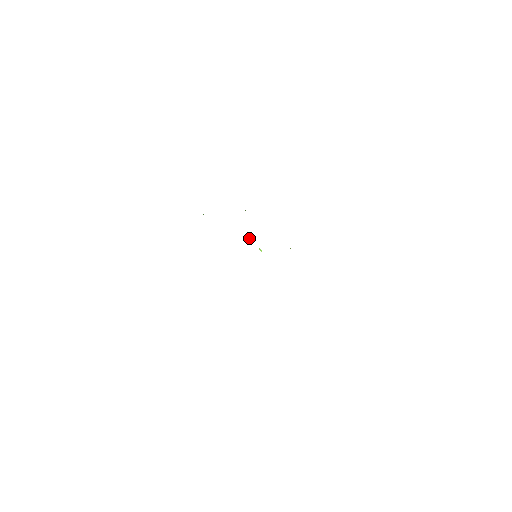
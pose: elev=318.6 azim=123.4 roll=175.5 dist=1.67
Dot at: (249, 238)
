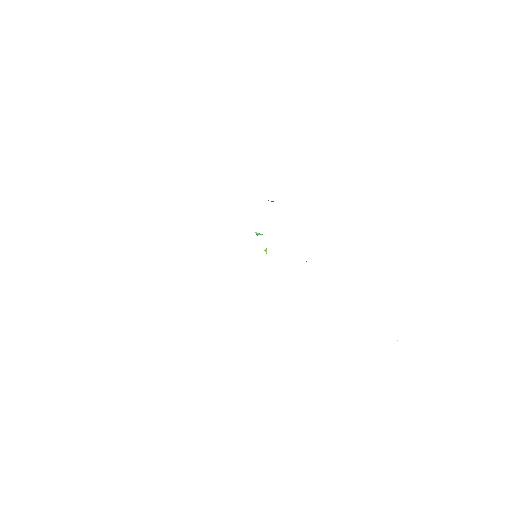
Dot at: occluded
